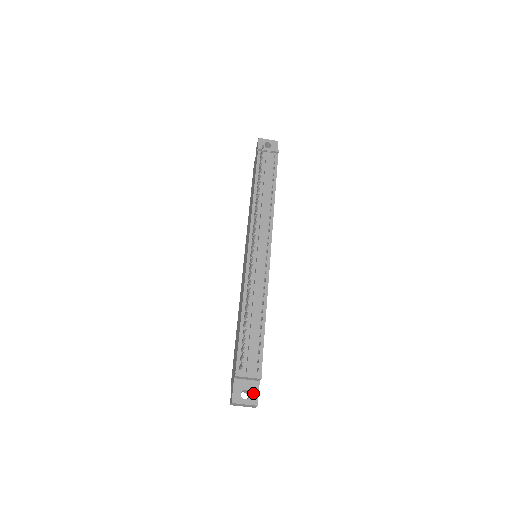
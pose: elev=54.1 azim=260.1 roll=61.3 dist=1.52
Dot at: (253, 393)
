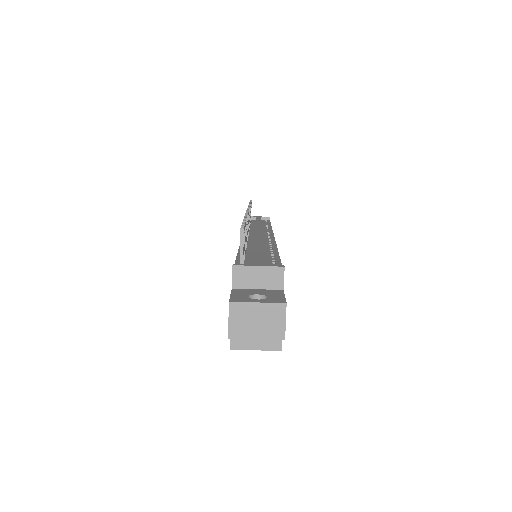
Dot at: (273, 296)
